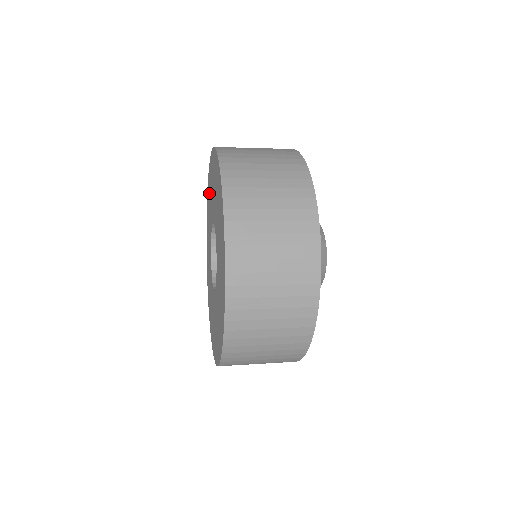
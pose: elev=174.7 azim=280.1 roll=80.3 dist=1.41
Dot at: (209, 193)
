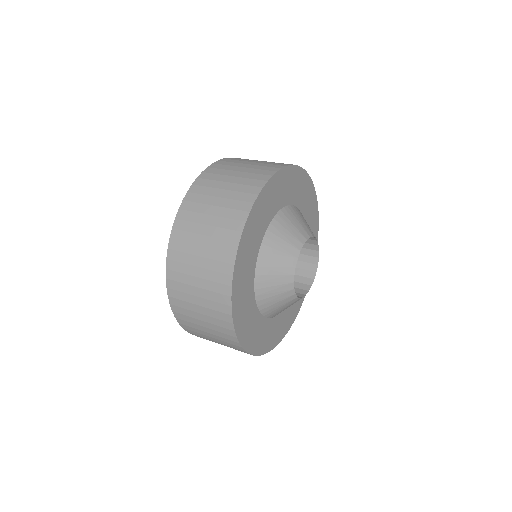
Dot at: occluded
